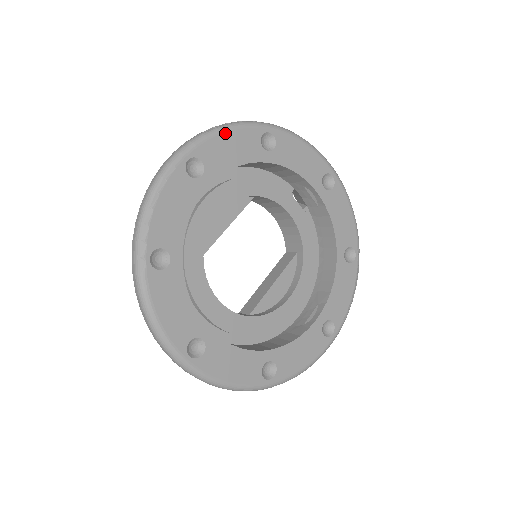
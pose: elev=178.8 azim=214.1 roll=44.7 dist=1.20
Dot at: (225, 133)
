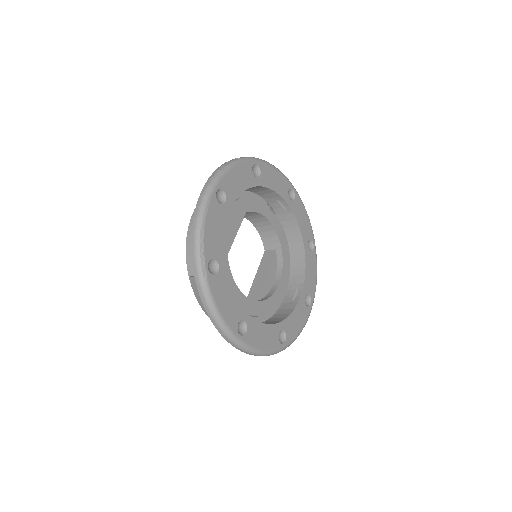
Dot at: (233, 168)
